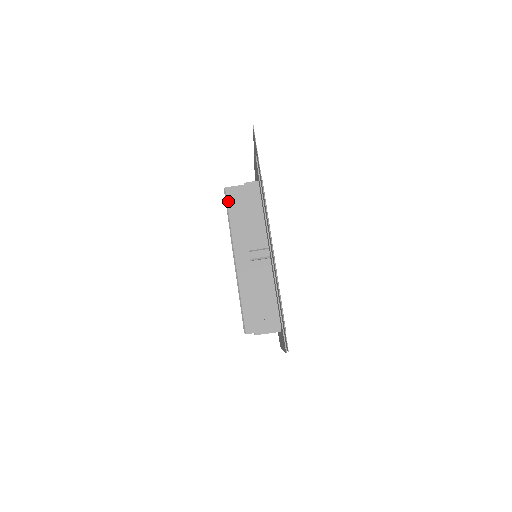
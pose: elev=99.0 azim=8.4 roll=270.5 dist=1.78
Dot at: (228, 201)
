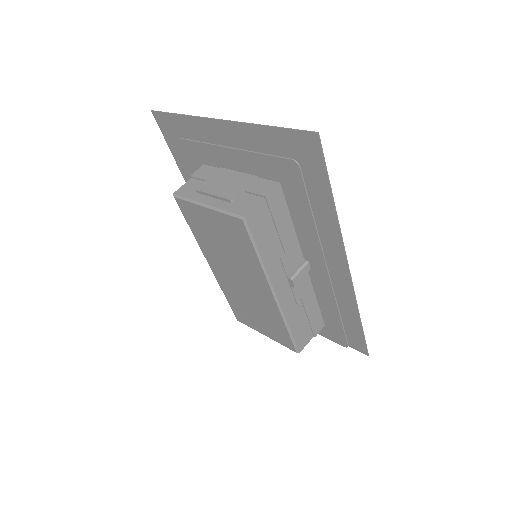
Dot at: (253, 233)
